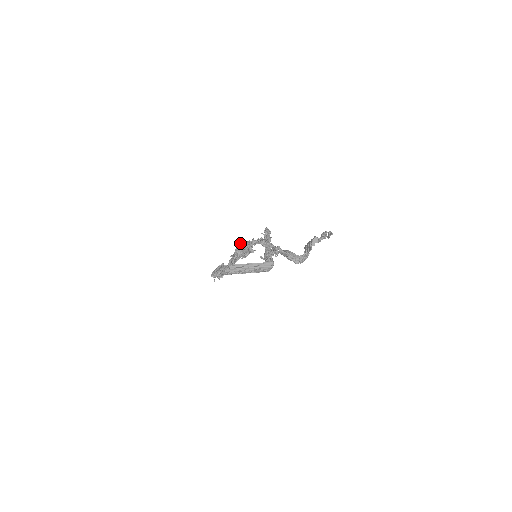
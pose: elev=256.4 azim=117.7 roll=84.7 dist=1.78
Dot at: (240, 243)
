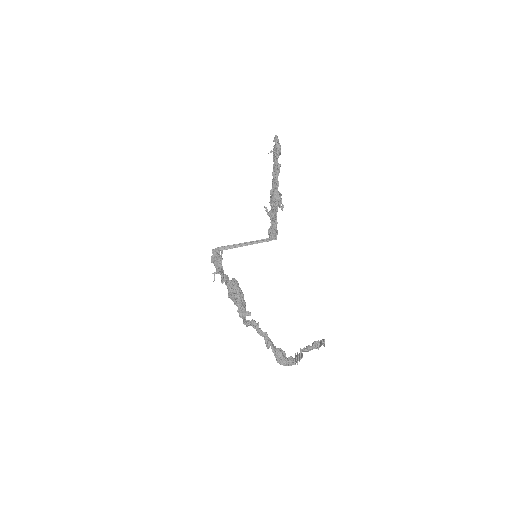
Dot at: (235, 300)
